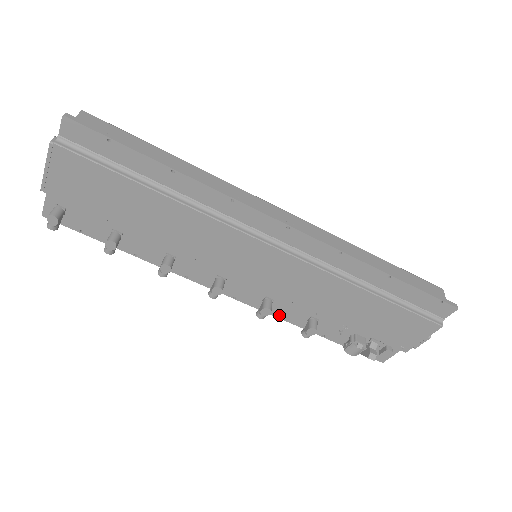
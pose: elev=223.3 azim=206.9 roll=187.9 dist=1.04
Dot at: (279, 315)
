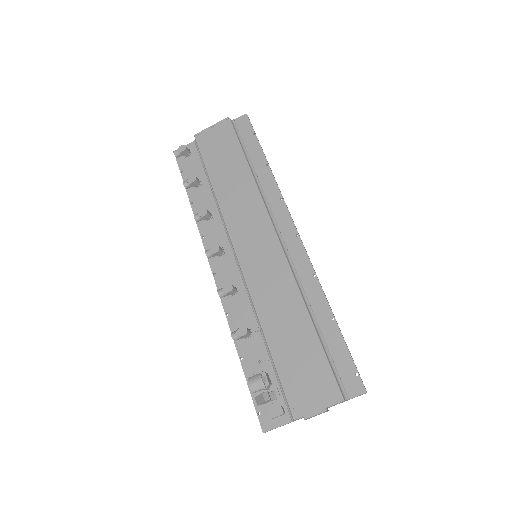
Dot at: (228, 311)
